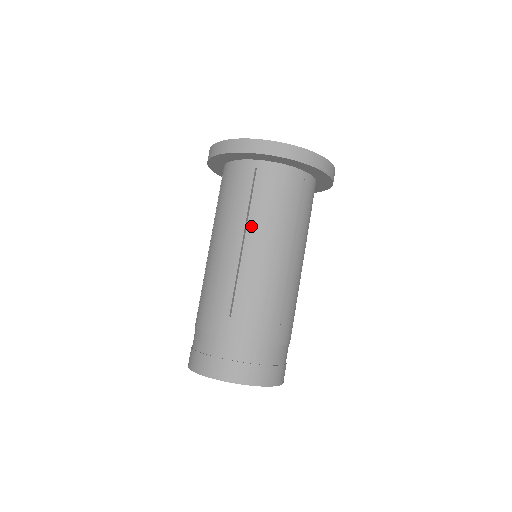
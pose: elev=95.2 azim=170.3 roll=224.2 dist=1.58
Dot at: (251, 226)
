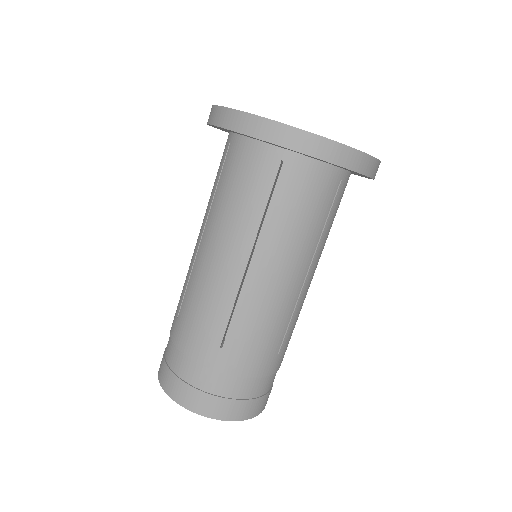
Dot at: (264, 241)
